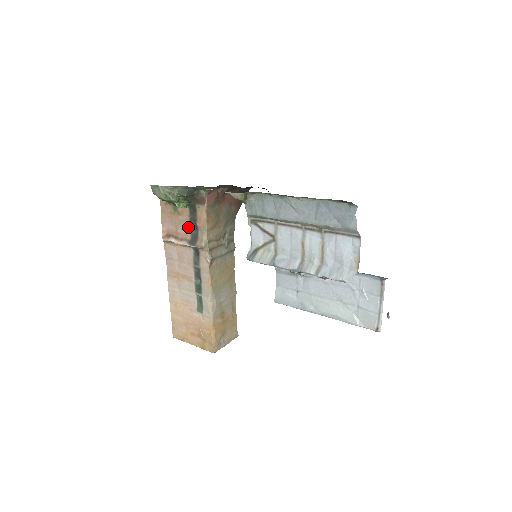
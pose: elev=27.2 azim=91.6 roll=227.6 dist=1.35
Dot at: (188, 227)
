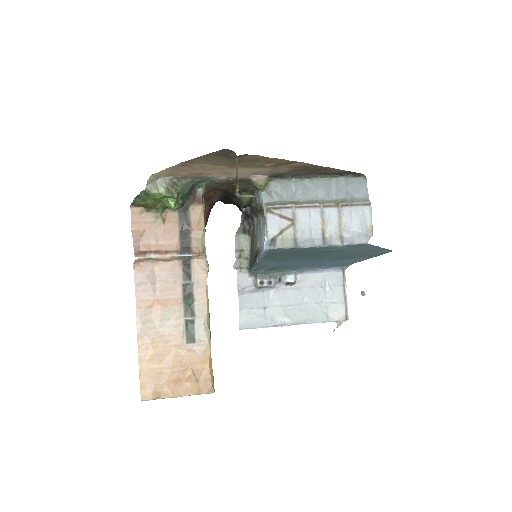
Dot at: (176, 235)
